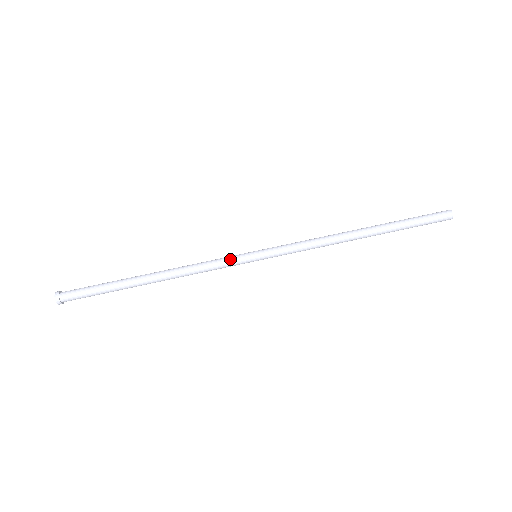
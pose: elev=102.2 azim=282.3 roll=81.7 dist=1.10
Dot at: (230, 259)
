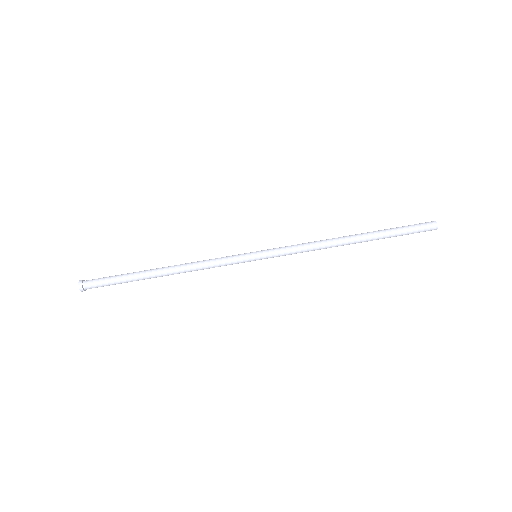
Dot at: (232, 256)
